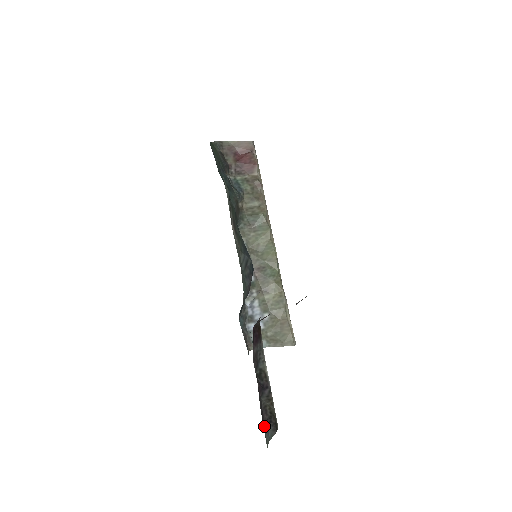
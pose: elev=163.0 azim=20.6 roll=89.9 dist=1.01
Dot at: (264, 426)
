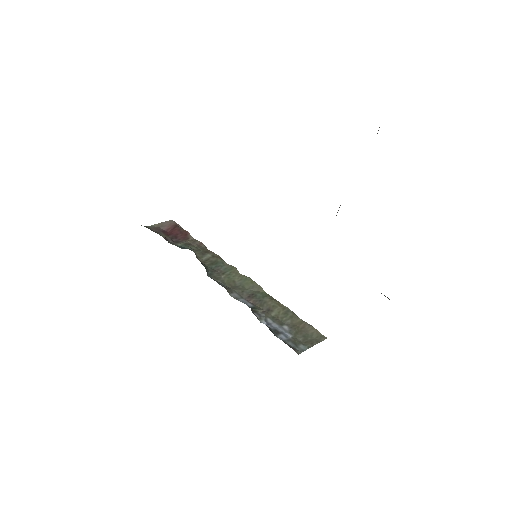
Dot at: occluded
